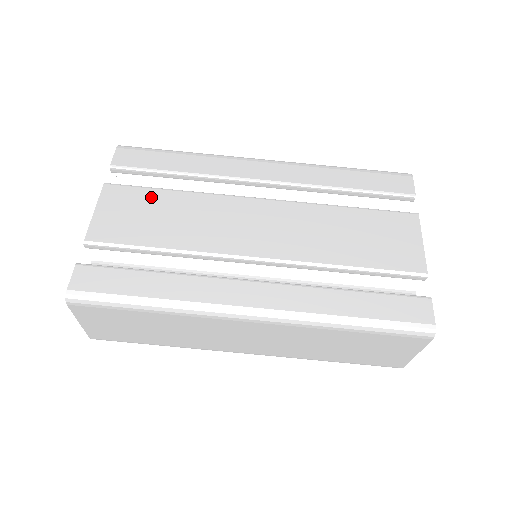
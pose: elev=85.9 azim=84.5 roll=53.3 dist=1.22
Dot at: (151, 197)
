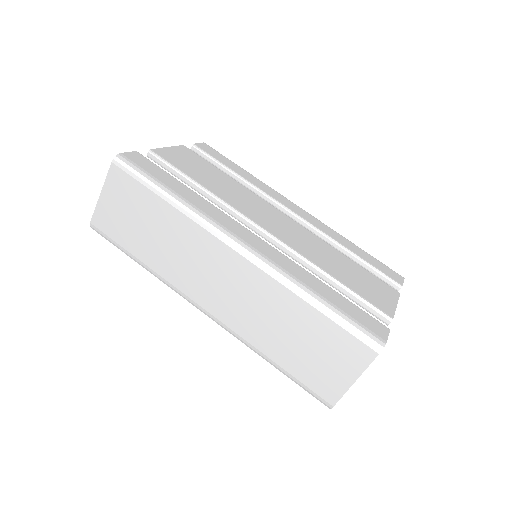
Dot at: (211, 167)
